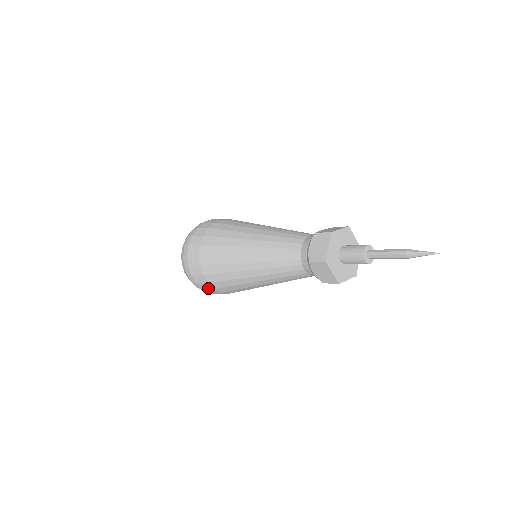
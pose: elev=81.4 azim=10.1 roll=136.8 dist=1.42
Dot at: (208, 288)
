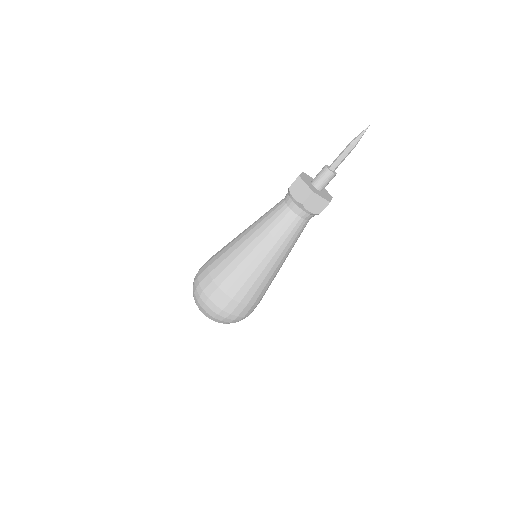
Dot at: (241, 310)
